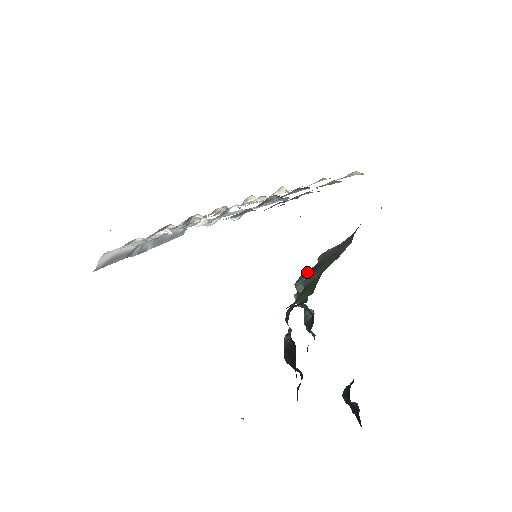
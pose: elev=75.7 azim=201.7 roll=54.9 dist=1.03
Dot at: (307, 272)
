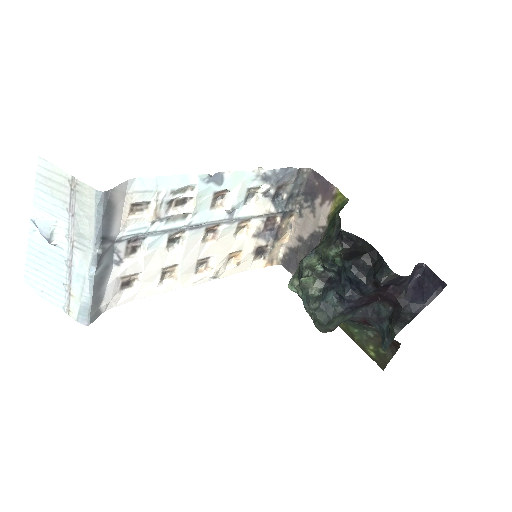
Dot at: occluded
